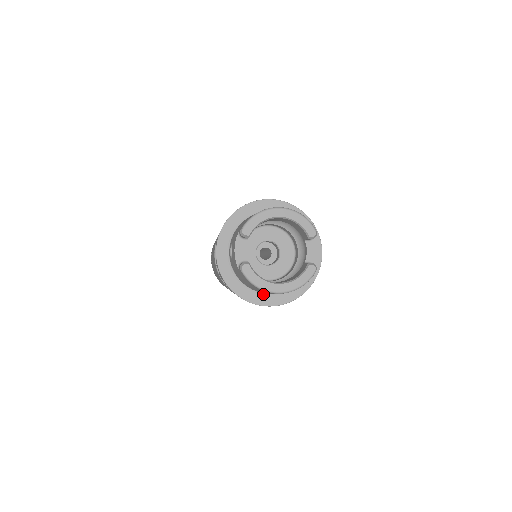
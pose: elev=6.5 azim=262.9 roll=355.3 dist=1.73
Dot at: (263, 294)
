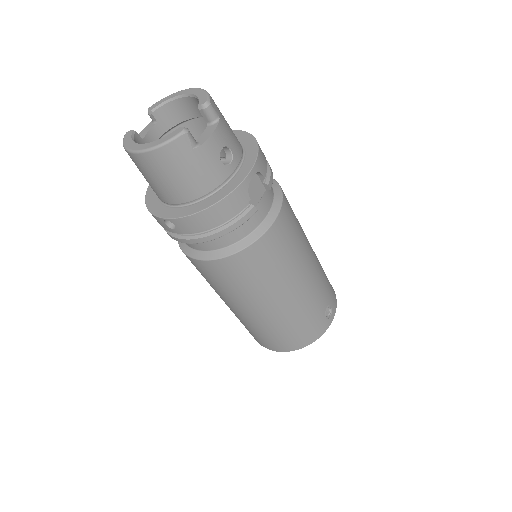
Dot at: (167, 206)
